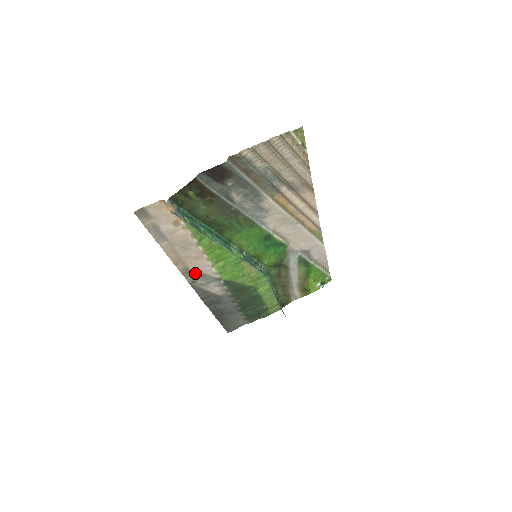
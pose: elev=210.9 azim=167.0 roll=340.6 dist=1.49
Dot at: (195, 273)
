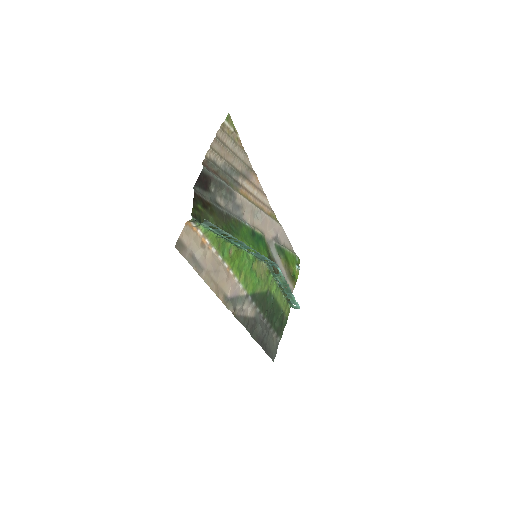
Dot at: (232, 299)
